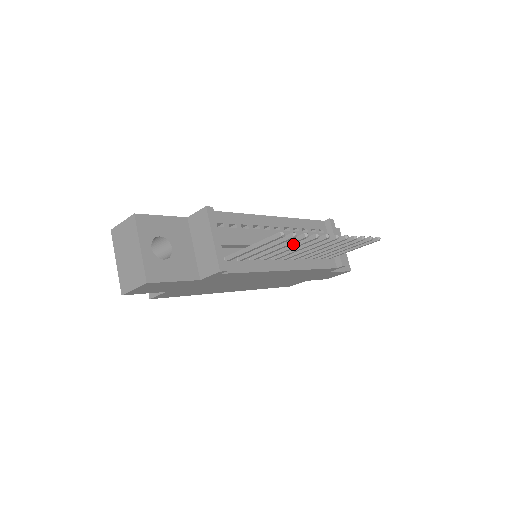
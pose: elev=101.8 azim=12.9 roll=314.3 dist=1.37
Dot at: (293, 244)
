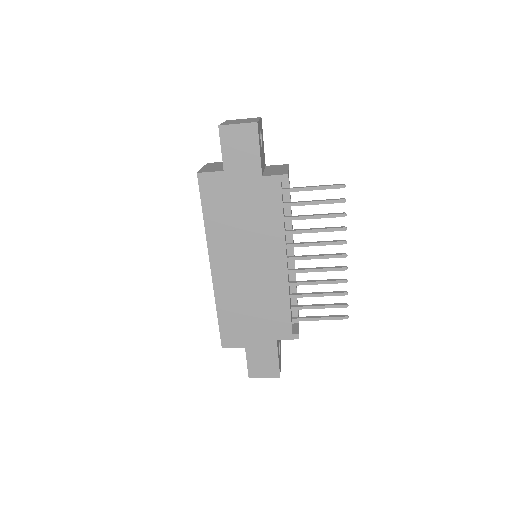
Dot at: (321, 228)
